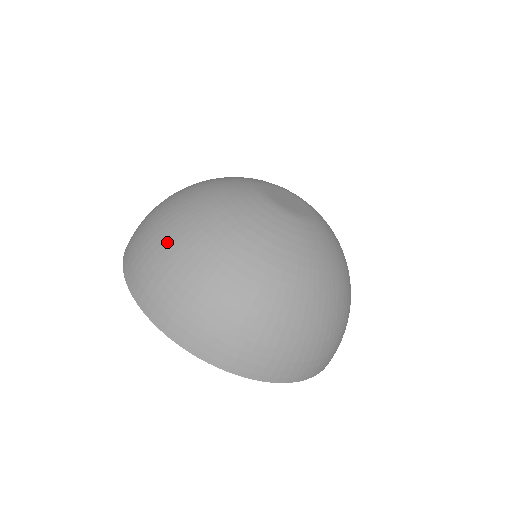
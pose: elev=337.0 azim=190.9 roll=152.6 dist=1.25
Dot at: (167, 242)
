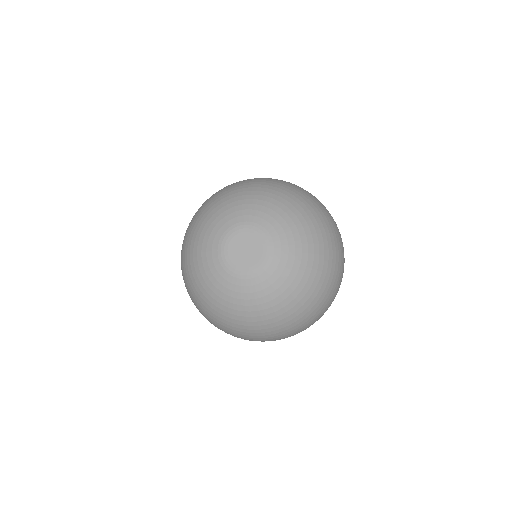
Dot at: (229, 329)
